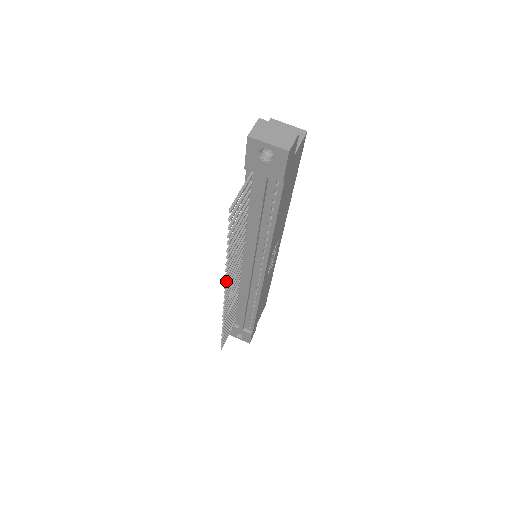
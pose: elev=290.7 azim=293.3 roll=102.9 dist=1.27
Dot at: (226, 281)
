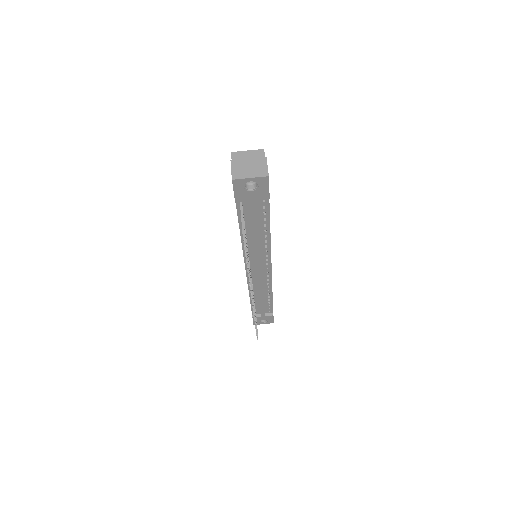
Dot at: (251, 289)
